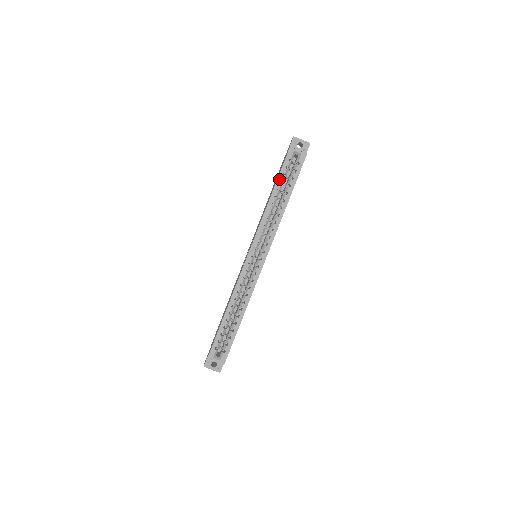
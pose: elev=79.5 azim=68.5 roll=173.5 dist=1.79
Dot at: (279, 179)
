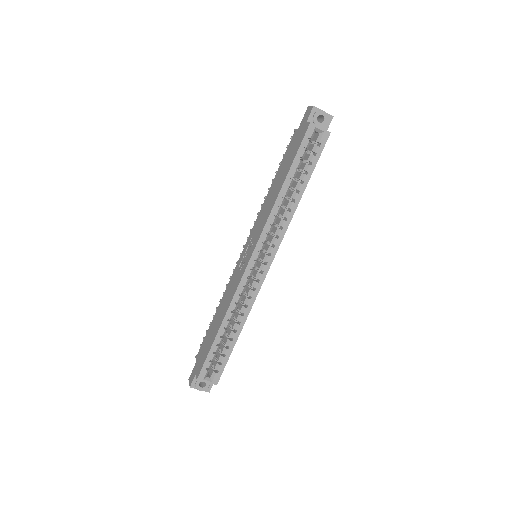
Dot at: (294, 164)
